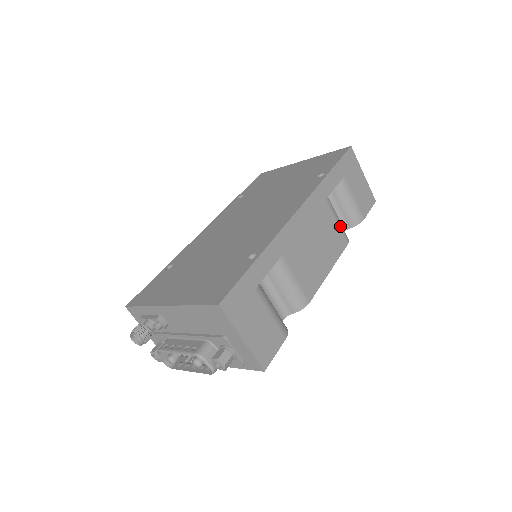
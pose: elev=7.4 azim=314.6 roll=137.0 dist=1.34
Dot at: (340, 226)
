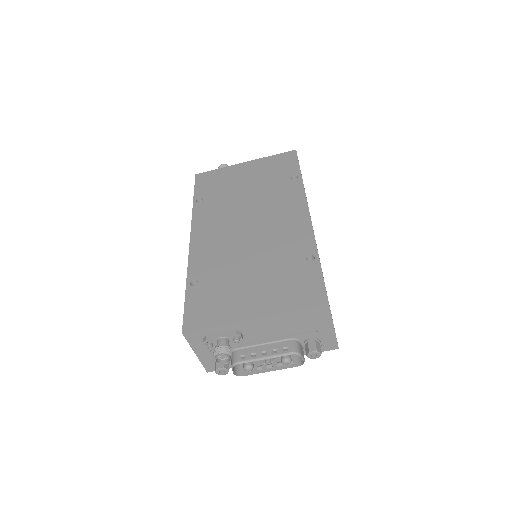
Dot at: occluded
